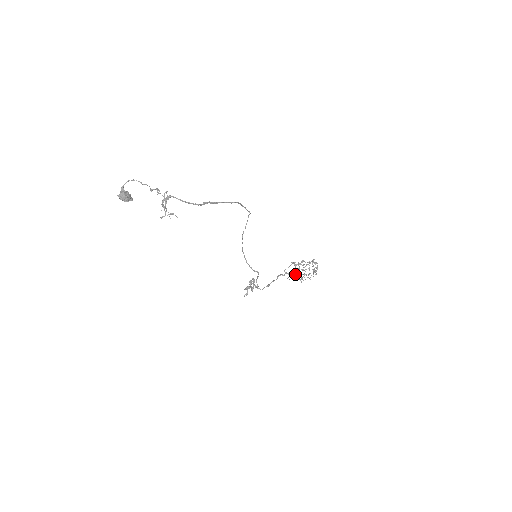
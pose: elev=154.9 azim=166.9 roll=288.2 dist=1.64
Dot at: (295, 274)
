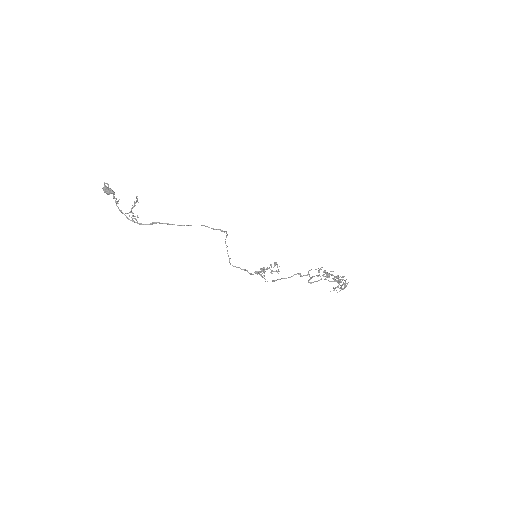
Dot at: occluded
